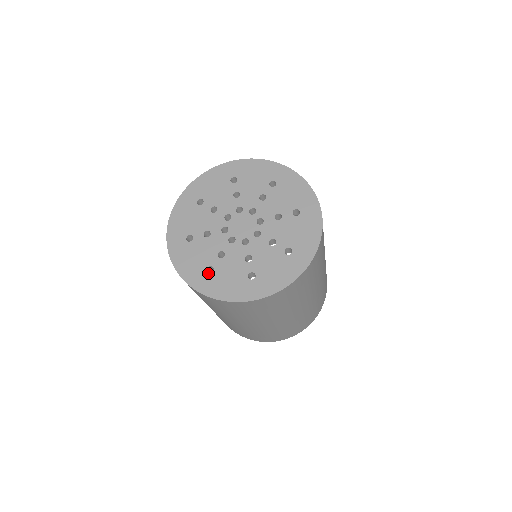
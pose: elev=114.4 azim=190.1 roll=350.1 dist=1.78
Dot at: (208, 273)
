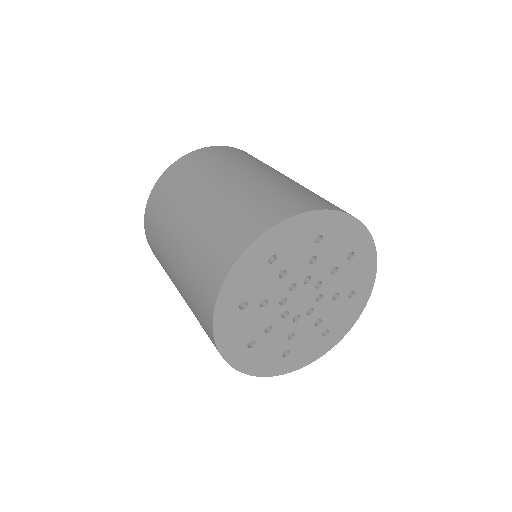
Dot at: (239, 307)
